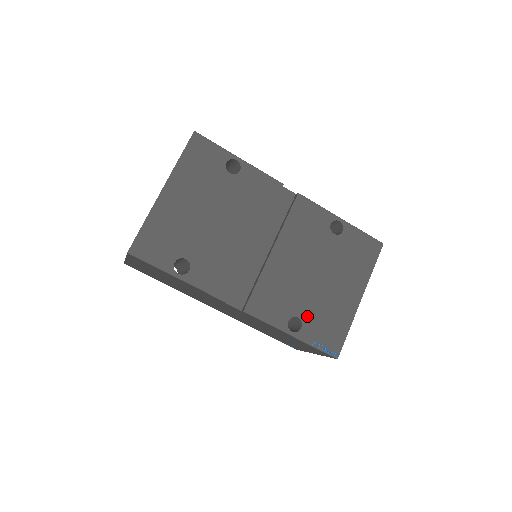
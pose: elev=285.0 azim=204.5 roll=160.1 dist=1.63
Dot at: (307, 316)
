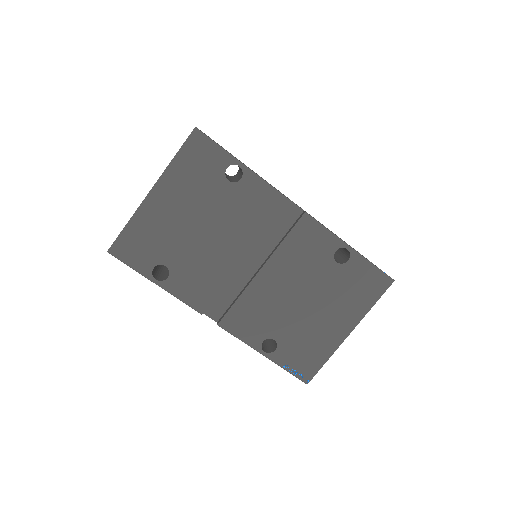
Dot at: (284, 340)
